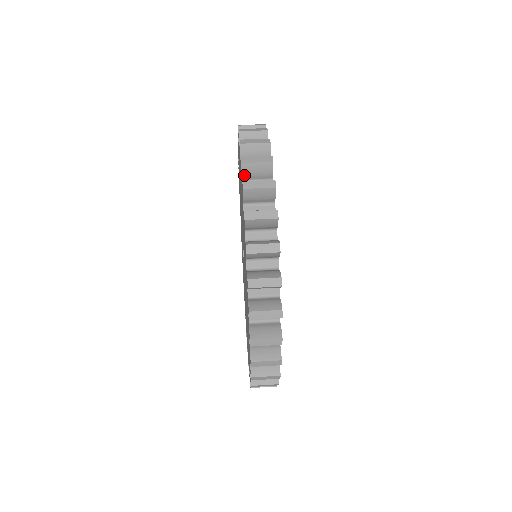
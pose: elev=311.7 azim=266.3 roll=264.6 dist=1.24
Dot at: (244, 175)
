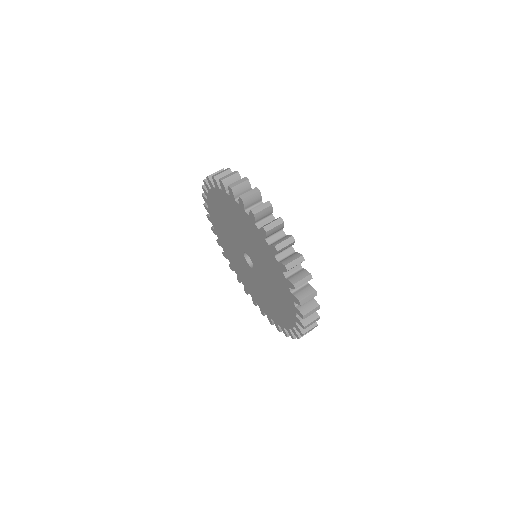
Dot at: (226, 188)
